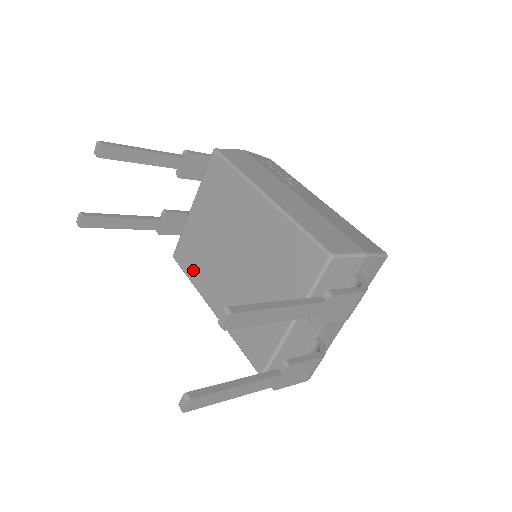
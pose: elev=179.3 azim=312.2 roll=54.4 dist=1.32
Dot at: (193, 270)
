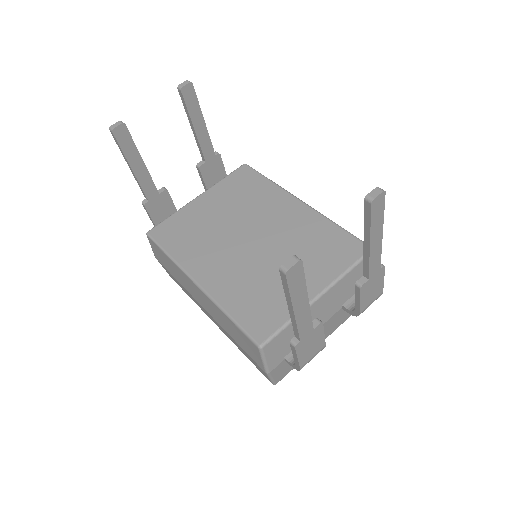
Dot at: (179, 246)
